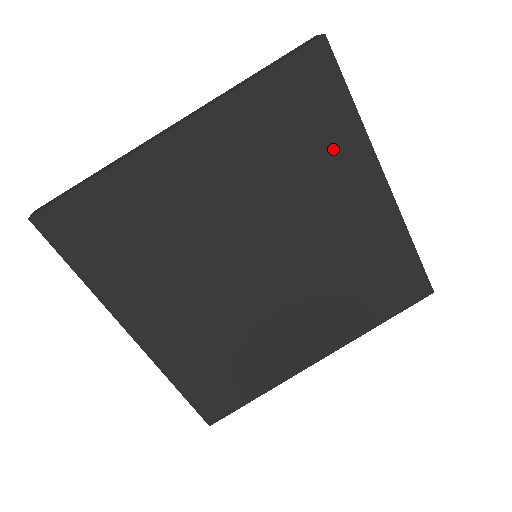
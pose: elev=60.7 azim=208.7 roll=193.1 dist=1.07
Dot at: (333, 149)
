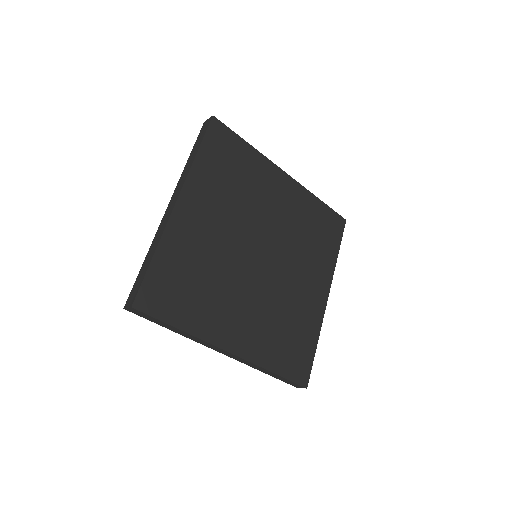
Dot at: (322, 256)
